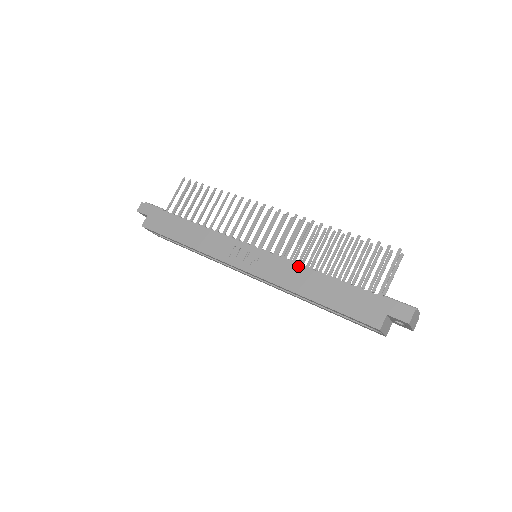
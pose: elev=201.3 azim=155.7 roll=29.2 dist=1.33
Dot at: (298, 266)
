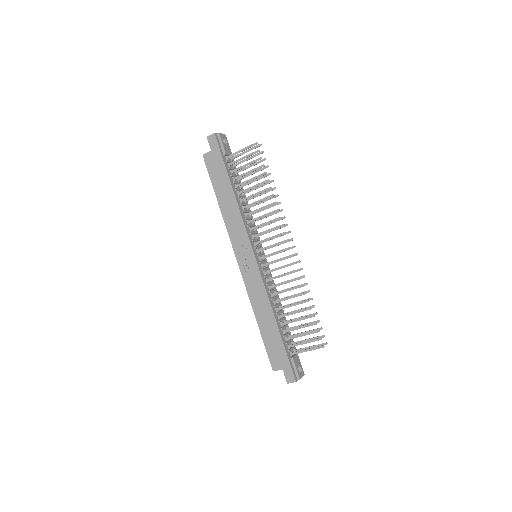
Dot at: (267, 298)
